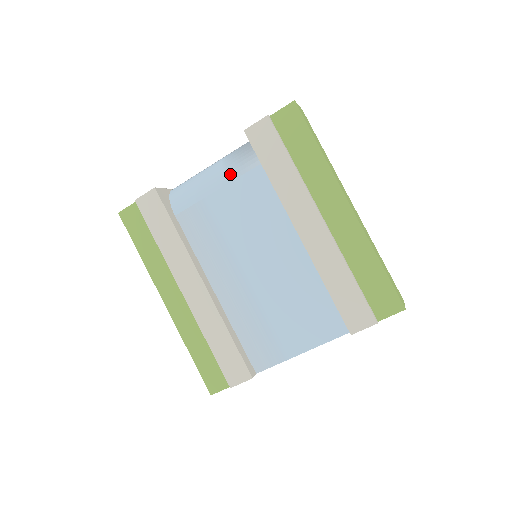
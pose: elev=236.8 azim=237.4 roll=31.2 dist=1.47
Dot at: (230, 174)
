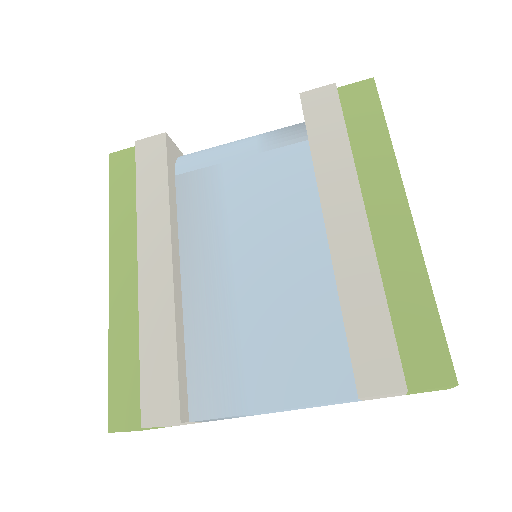
Dot at: (263, 144)
